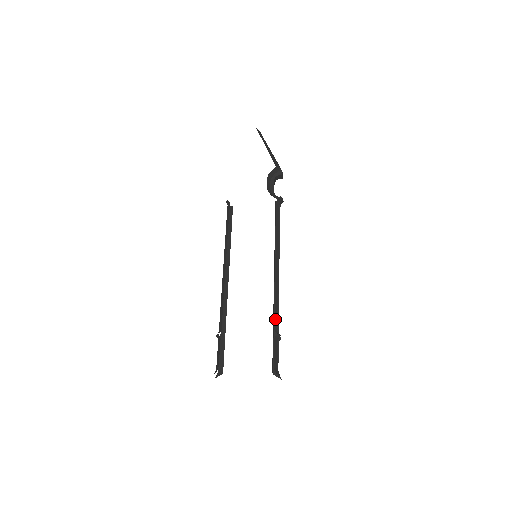
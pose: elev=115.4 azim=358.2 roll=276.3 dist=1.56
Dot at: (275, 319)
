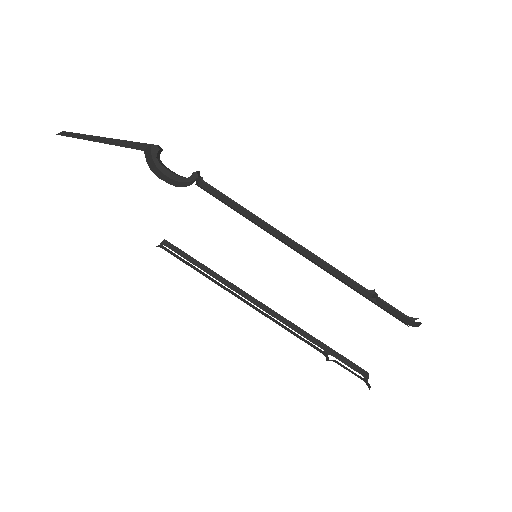
Dot at: (355, 289)
